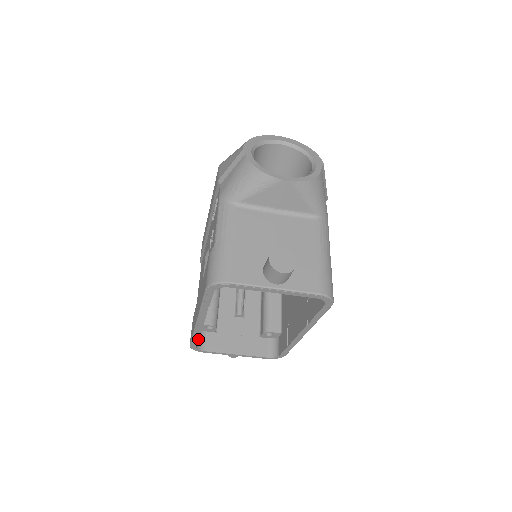
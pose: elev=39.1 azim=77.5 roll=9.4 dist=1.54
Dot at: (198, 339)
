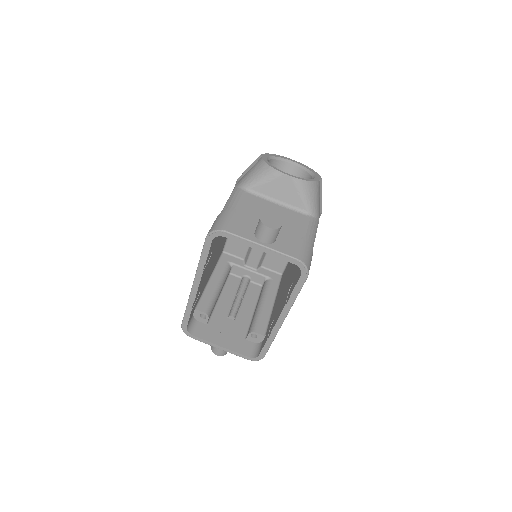
Dot at: (190, 314)
